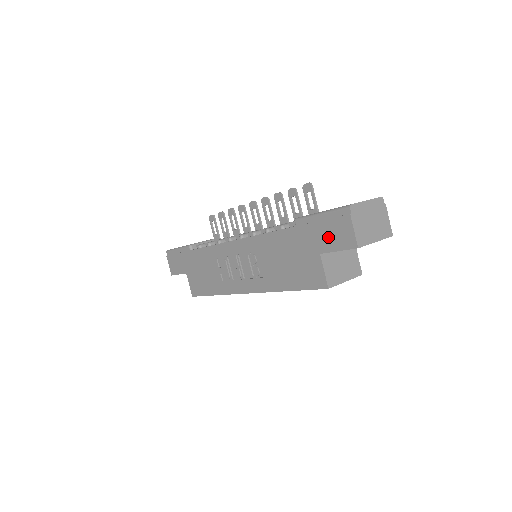
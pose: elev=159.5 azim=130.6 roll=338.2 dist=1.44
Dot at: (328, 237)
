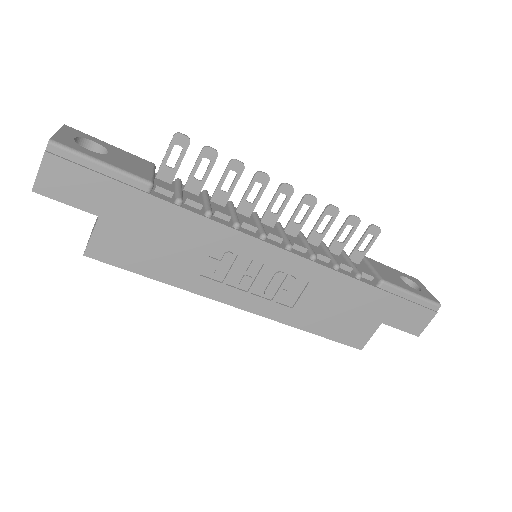
Dot at: (403, 316)
